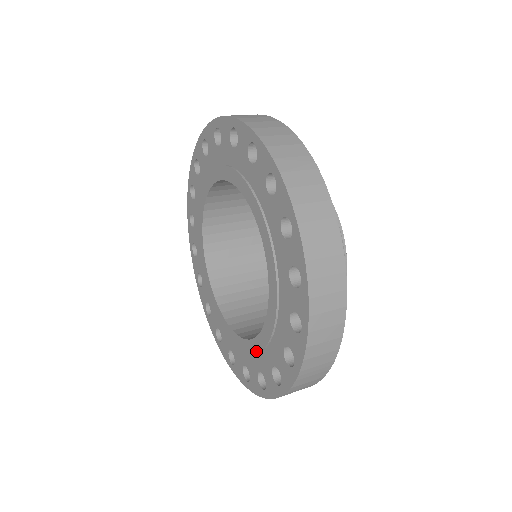
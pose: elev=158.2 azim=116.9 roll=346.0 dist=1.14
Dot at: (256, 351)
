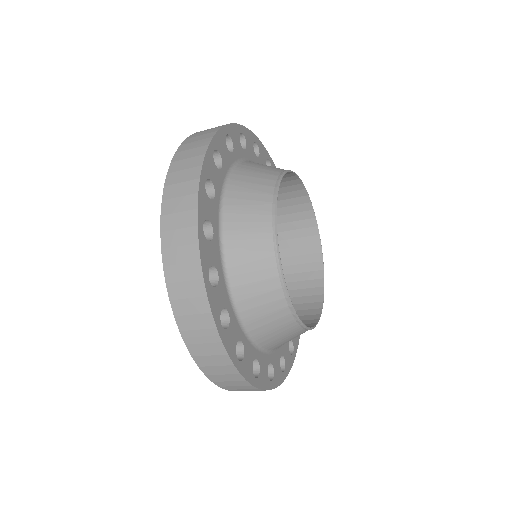
Dot at: occluded
